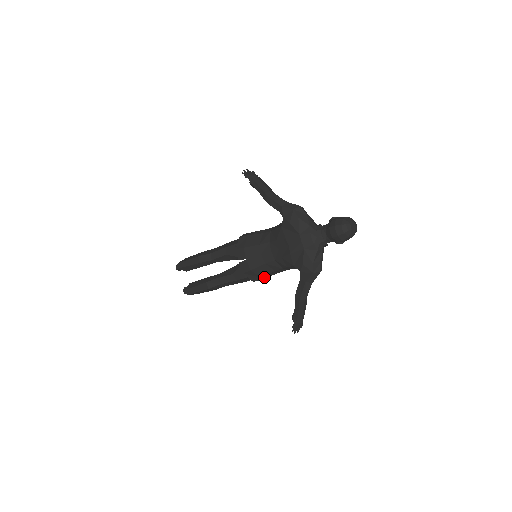
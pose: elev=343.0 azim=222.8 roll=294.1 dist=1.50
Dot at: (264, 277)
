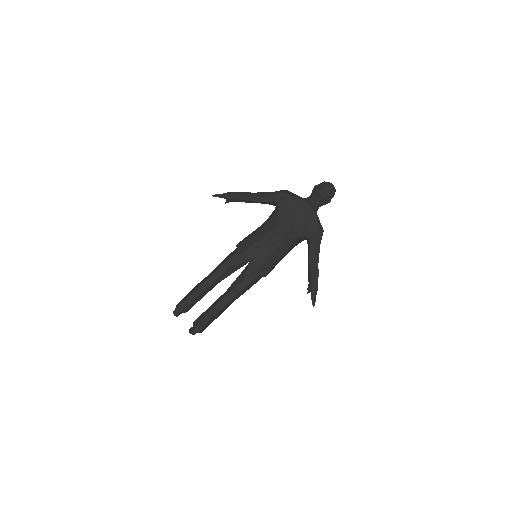
Dot at: (272, 268)
